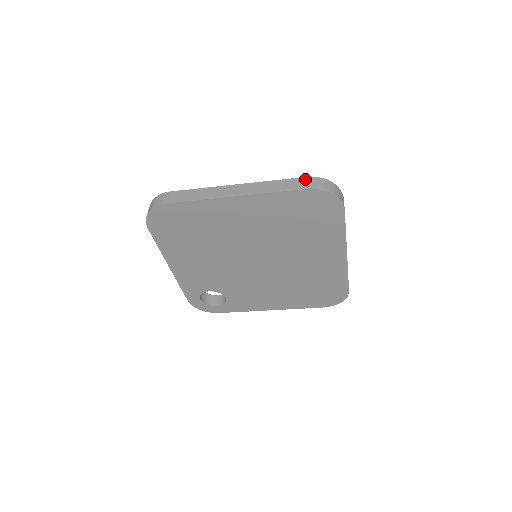
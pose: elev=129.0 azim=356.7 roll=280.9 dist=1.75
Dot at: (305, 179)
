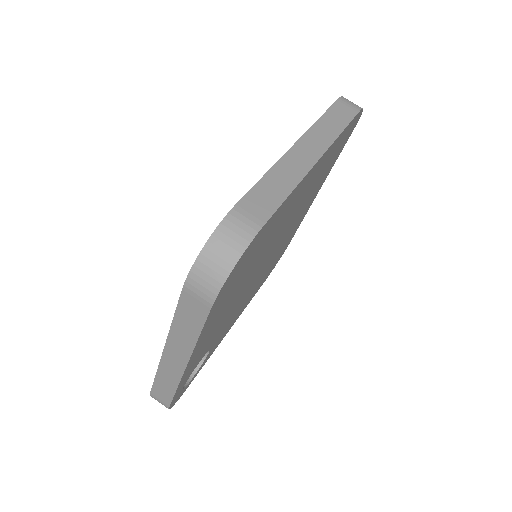
Dot at: (341, 102)
